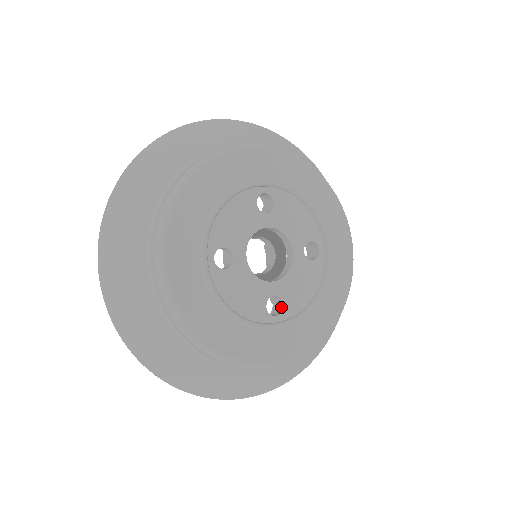
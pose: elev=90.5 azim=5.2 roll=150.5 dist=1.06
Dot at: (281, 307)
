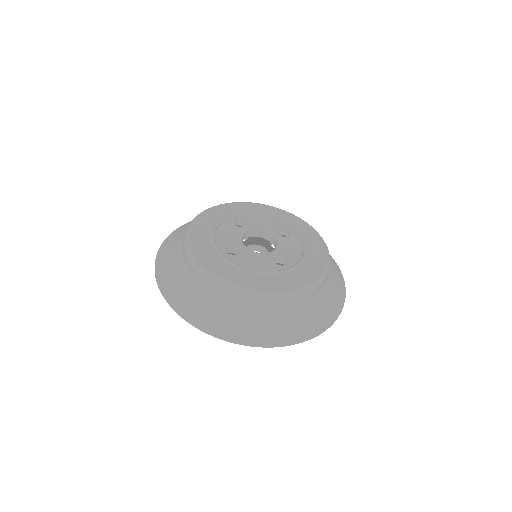
Dot at: (286, 262)
